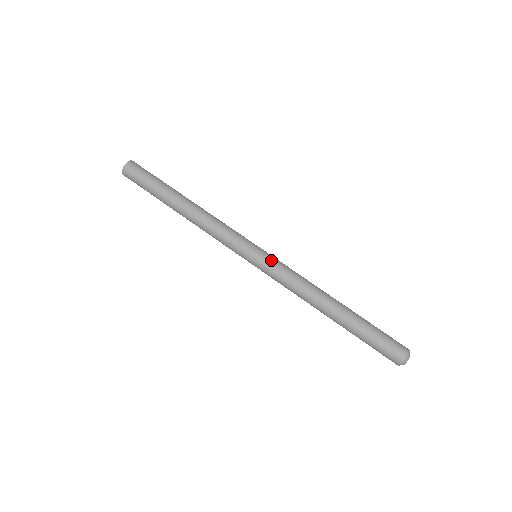
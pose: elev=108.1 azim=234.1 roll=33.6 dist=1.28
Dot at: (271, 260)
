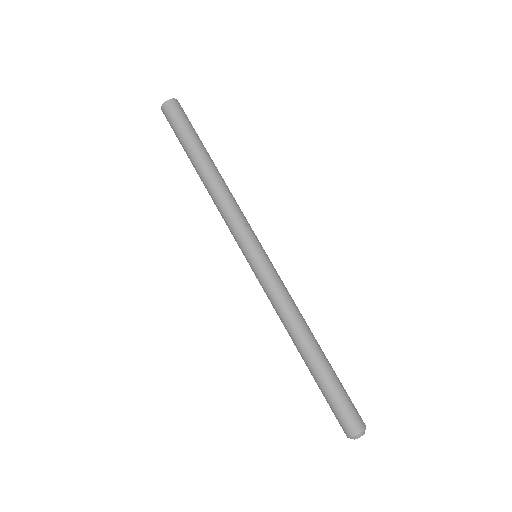
Dot at: (264, 270)
